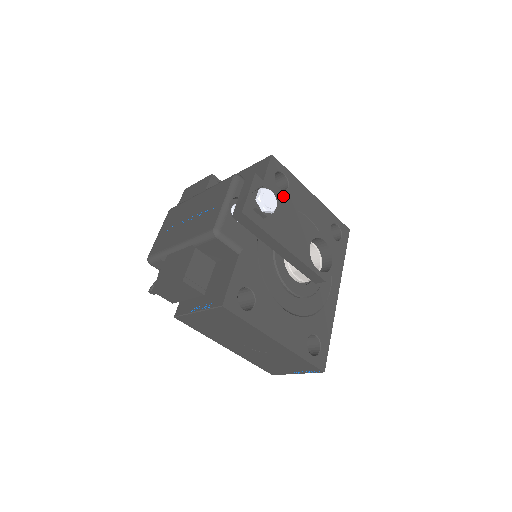
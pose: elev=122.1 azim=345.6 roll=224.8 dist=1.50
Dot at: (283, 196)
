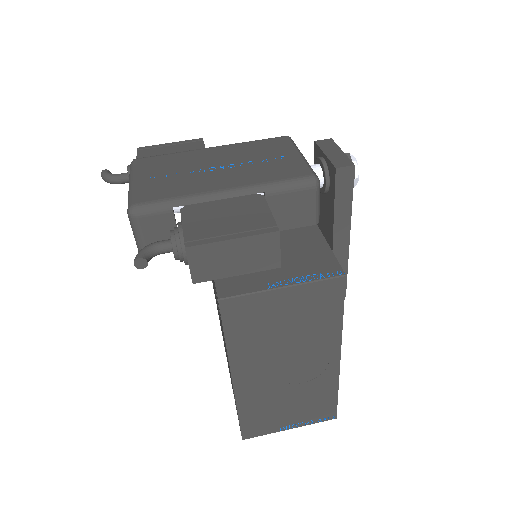
Dot at: occluded
